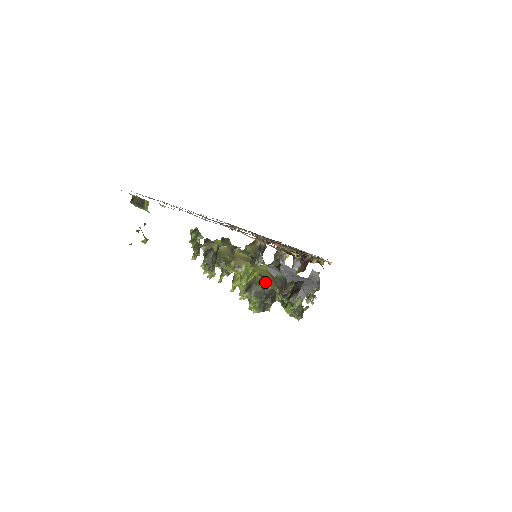
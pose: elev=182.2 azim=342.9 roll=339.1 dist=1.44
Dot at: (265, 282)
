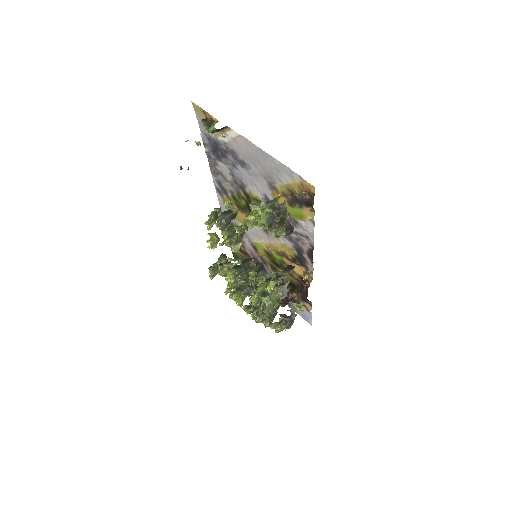
Dot at: (284, 200)
